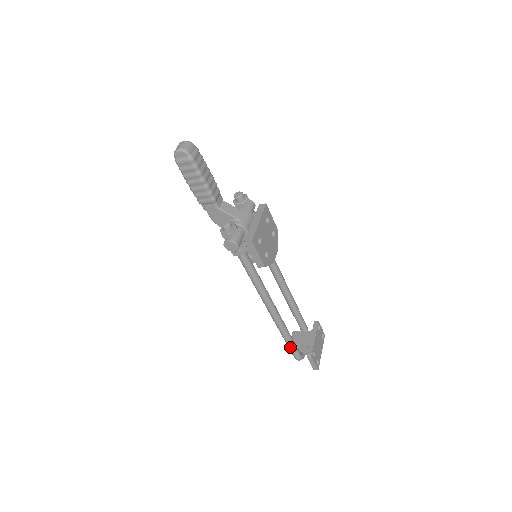
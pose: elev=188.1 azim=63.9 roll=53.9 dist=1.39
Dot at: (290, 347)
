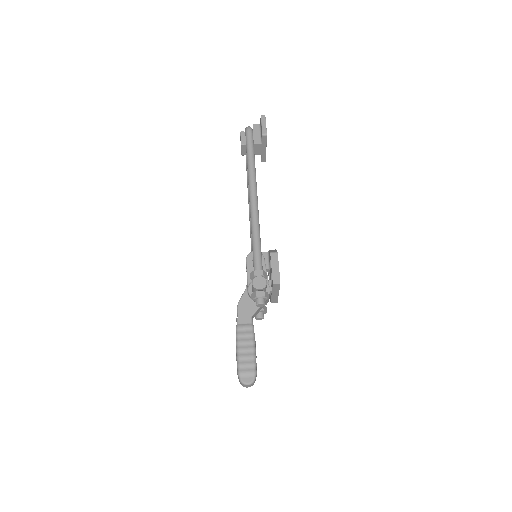
Dot at: occluded
